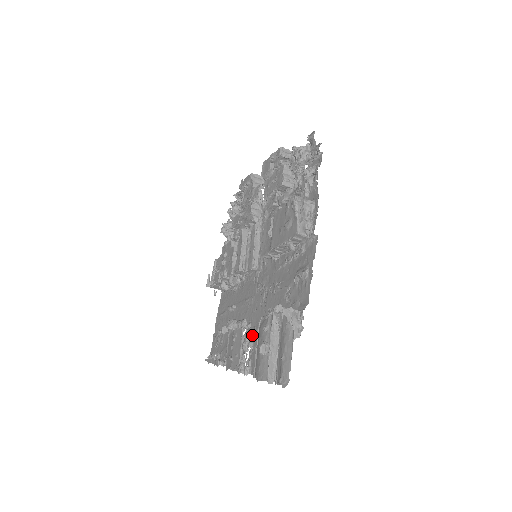
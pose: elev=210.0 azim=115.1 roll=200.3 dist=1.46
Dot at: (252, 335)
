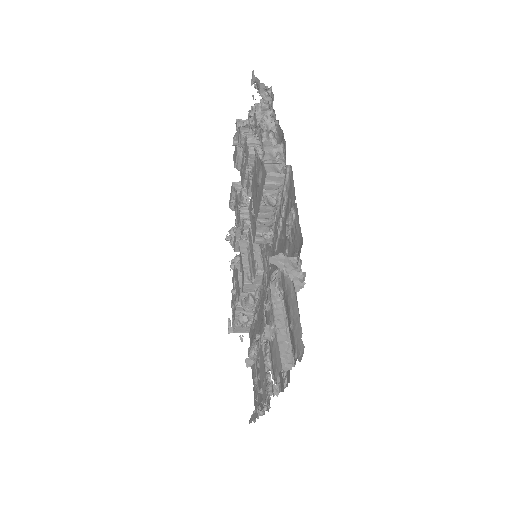
Dot at: occluded
